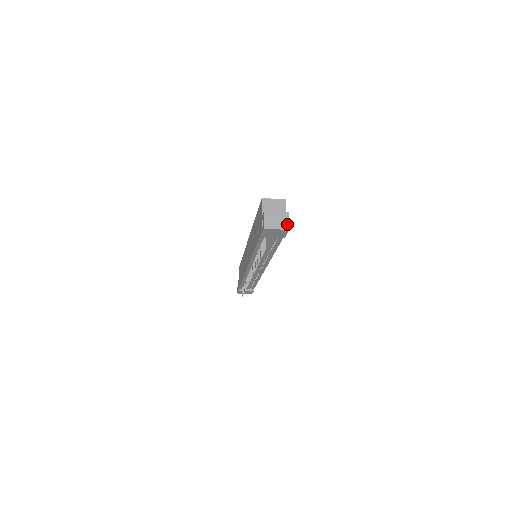
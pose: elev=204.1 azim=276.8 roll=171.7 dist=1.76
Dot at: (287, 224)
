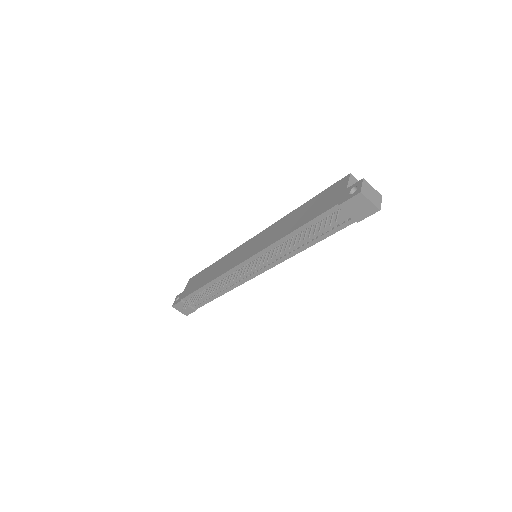
Dot at: (379, 204)
